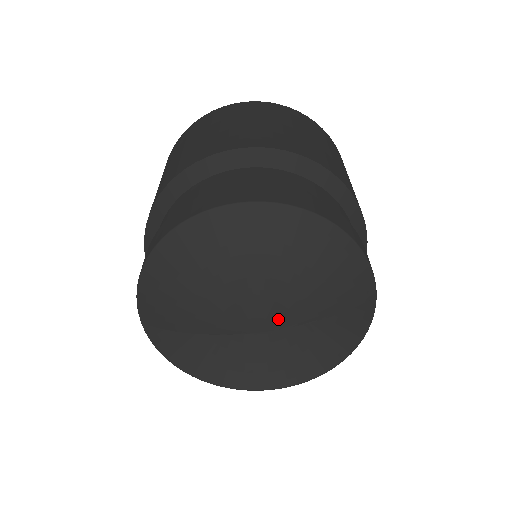
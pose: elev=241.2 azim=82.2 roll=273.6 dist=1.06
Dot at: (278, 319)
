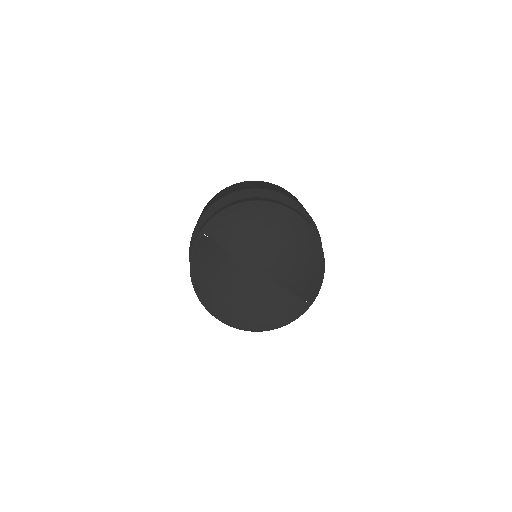
Dot at: (273, 273)
